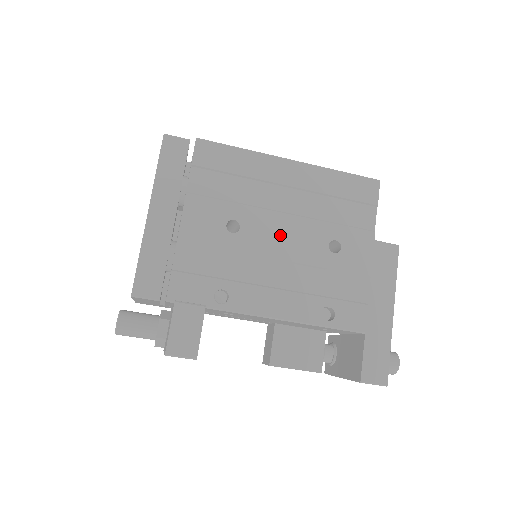
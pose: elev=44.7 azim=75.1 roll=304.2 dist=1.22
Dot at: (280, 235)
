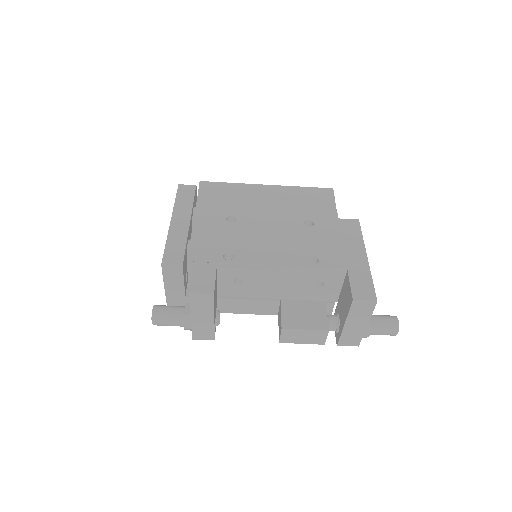
Dot at: (266, 221)
